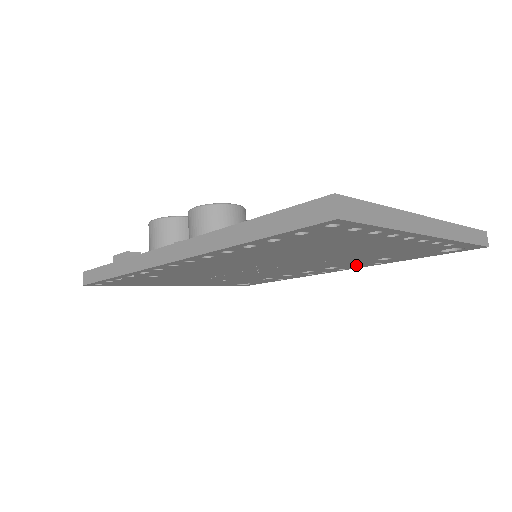
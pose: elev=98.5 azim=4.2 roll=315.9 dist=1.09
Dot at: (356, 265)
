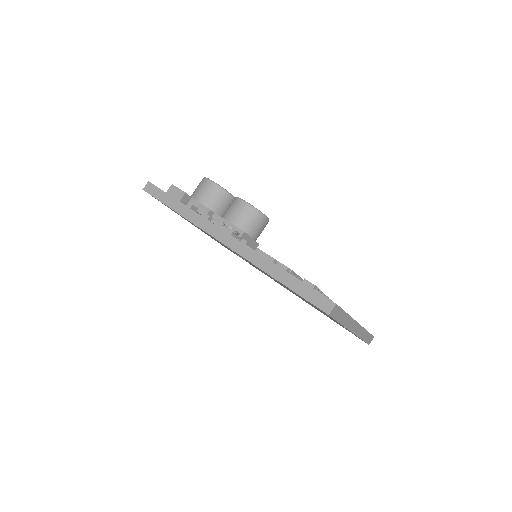
Dot at: occluded
